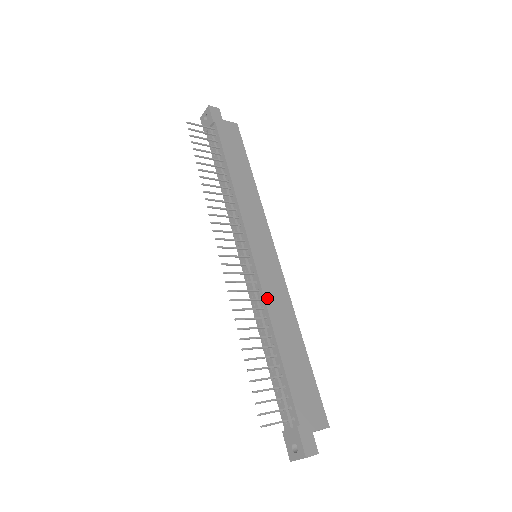
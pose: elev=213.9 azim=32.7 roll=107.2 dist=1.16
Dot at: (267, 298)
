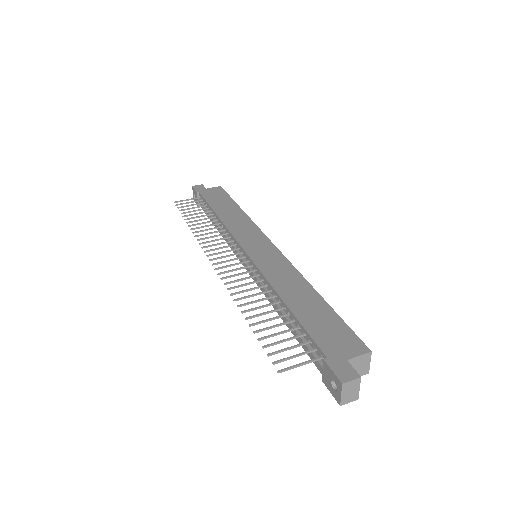
Dot at: (267, 275)
